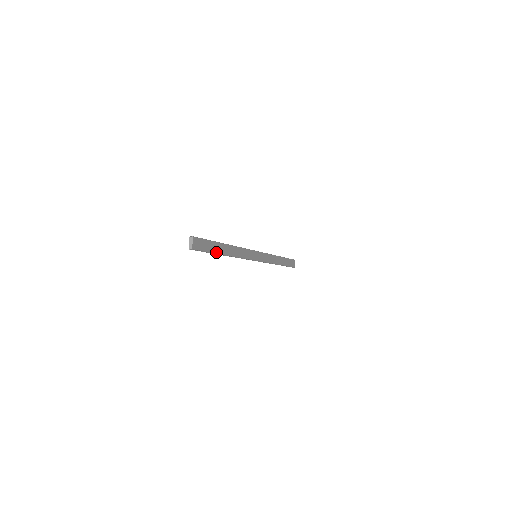
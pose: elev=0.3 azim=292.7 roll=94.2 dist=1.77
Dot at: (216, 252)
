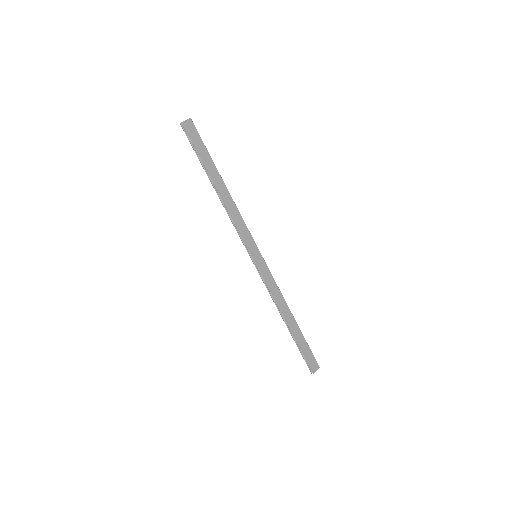
Dot at: (205, 166)
